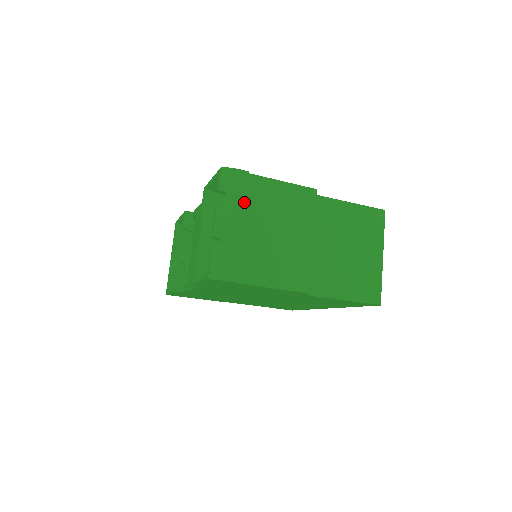
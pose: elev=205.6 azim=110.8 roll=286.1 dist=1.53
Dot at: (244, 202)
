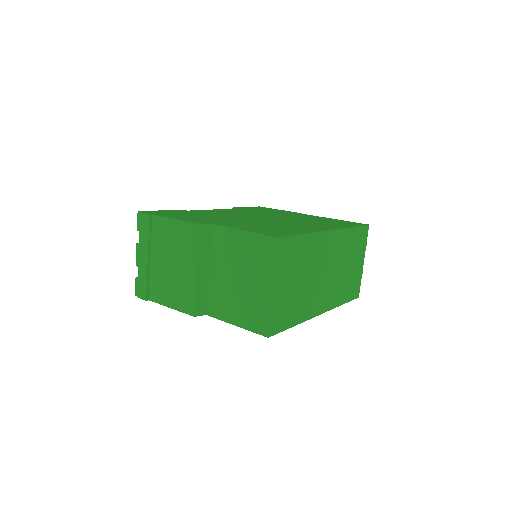
Dot at: (148, 240)
